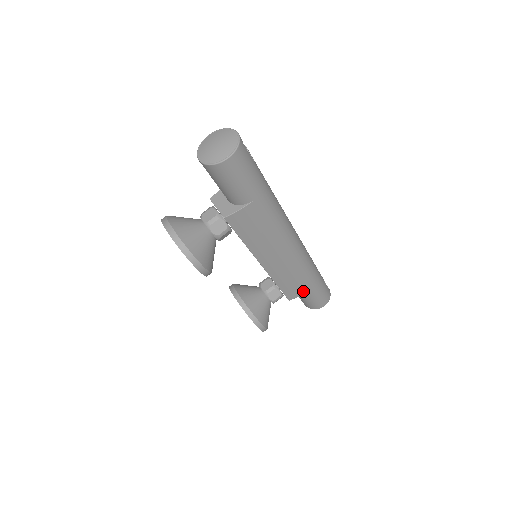
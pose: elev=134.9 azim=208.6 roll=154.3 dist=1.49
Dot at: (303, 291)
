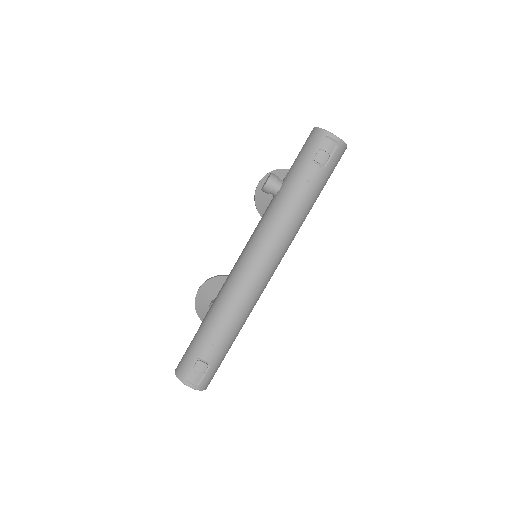
Dot at: occluded
